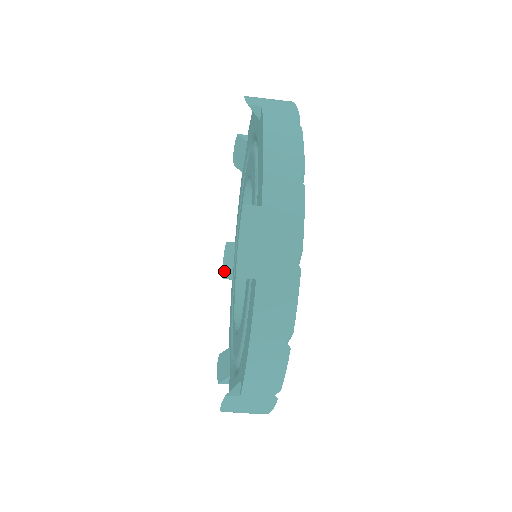
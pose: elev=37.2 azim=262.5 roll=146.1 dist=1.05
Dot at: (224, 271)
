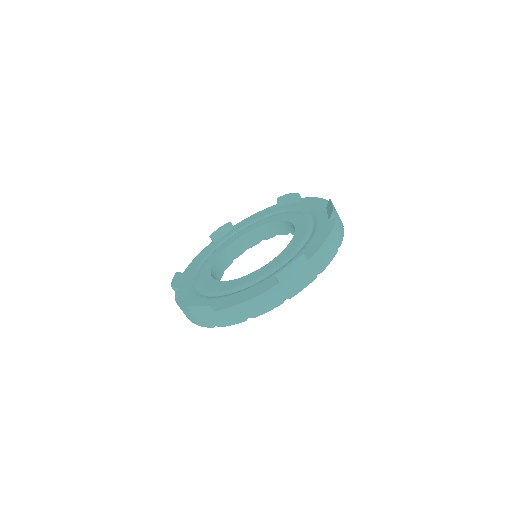
Dot at: (173, 283)
